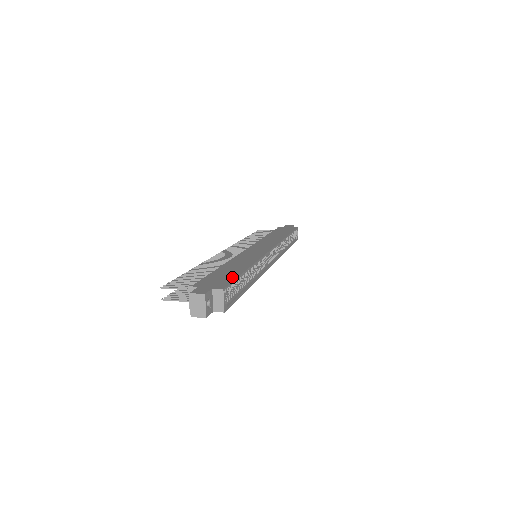
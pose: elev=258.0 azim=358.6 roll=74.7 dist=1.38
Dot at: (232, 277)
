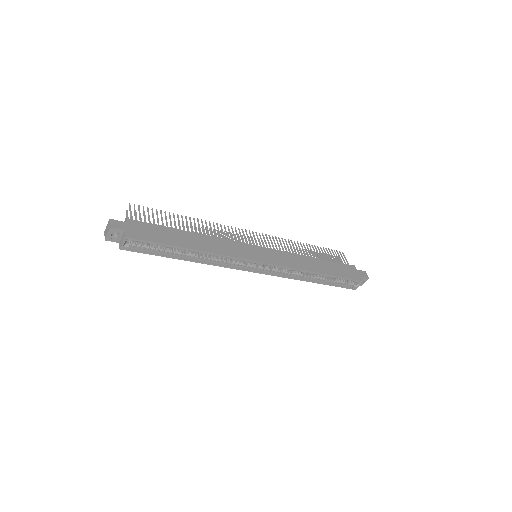
Dot at: (158, 240)
